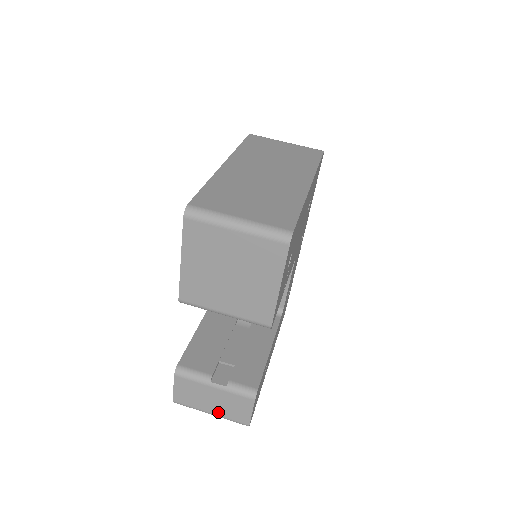
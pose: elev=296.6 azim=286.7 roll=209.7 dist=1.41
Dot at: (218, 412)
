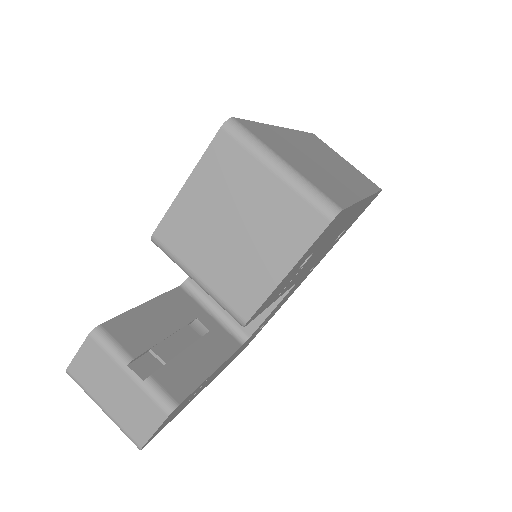
Dot at: (113, 411)
